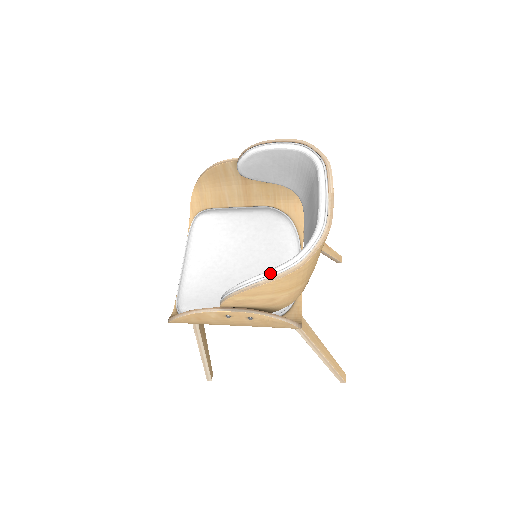
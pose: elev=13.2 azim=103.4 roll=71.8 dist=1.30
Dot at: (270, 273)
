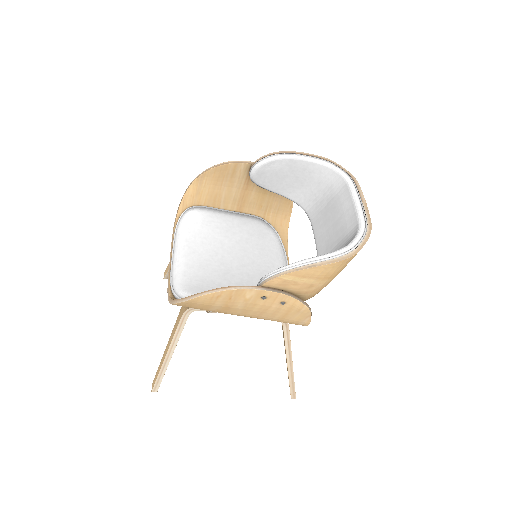
Dot at: (325, 257)
